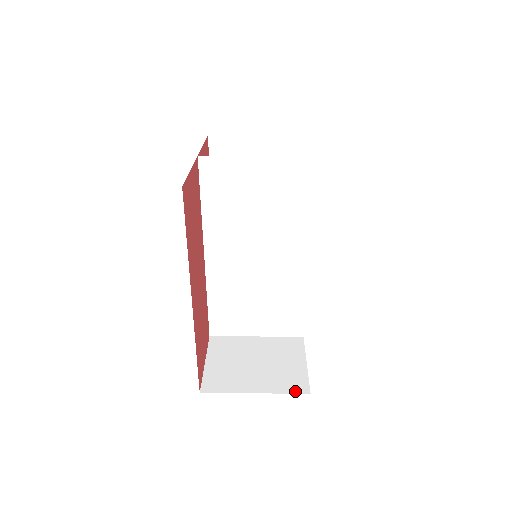
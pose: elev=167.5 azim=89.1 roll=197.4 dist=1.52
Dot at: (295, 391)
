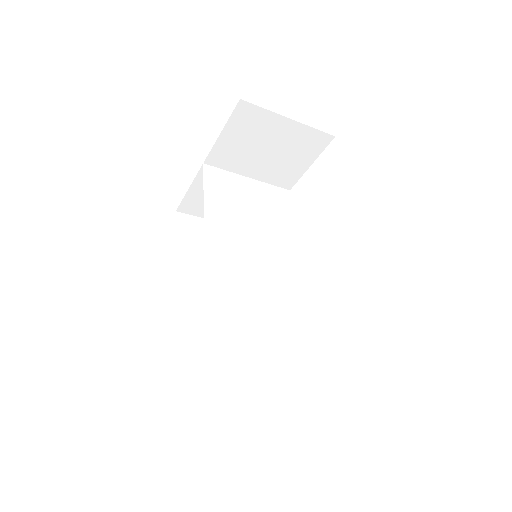
Dot at: occluded
